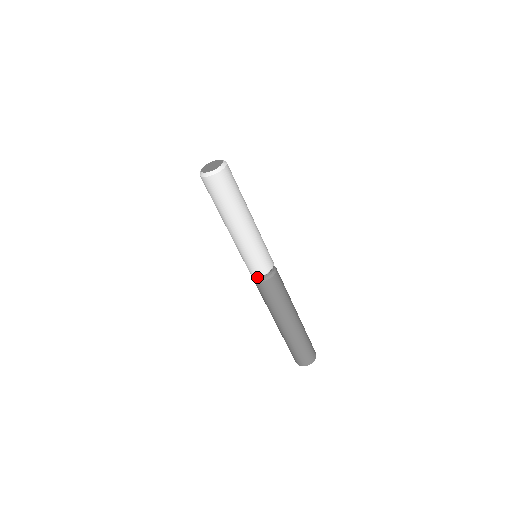
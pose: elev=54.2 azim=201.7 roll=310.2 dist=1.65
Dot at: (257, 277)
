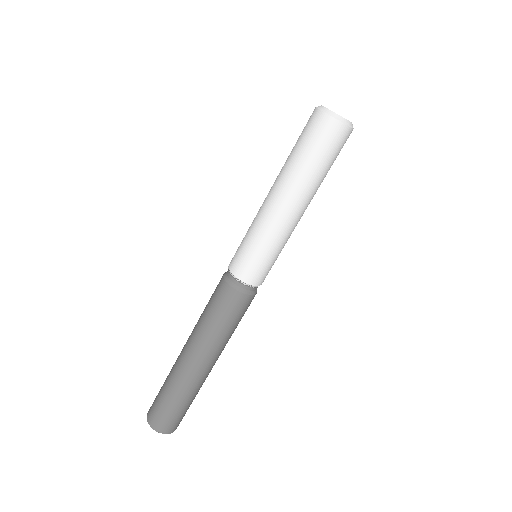
Dot at: (241, 283)
